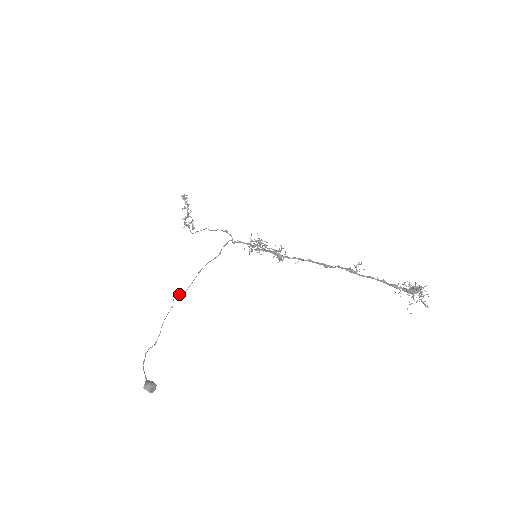
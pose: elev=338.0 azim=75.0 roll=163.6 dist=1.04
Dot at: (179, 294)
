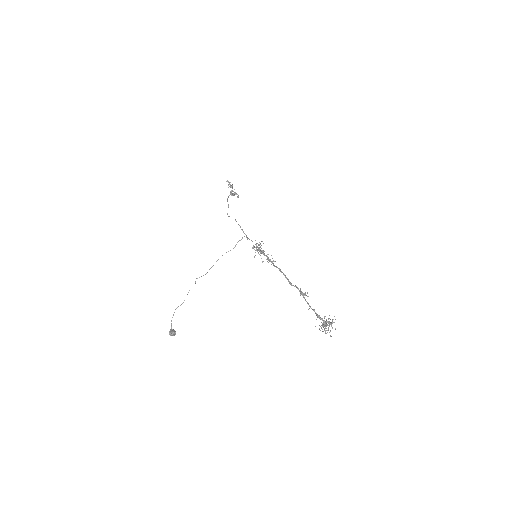
Dot at: occluded
